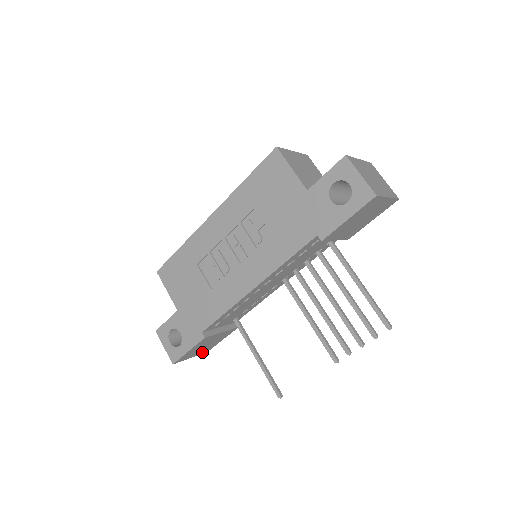
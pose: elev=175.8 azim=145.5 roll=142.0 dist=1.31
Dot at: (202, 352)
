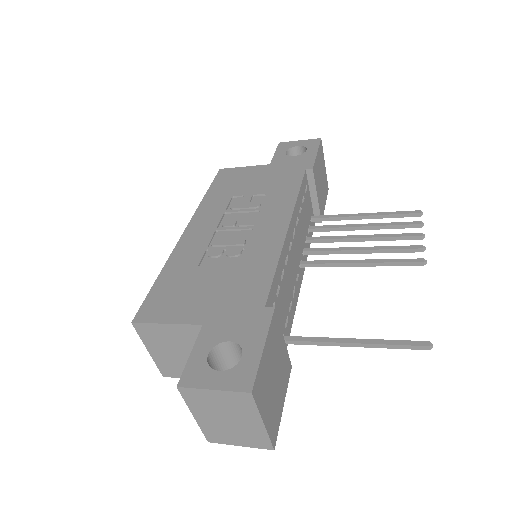
Dot at: (270, 428)
